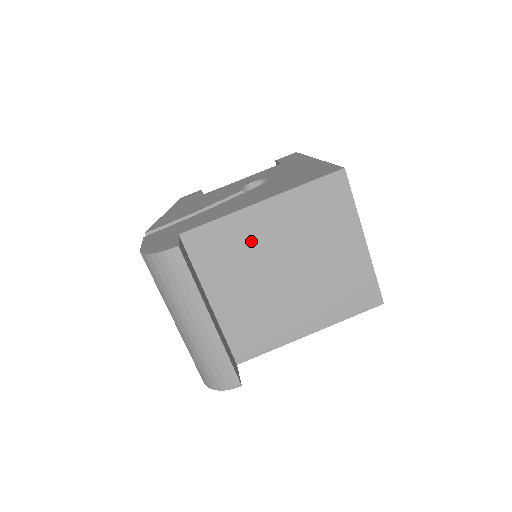
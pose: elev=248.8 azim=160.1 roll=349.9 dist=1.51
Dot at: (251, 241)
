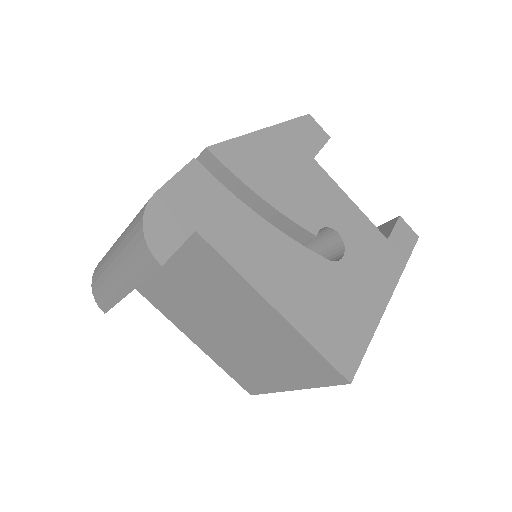
Dot at: (234, 299)
